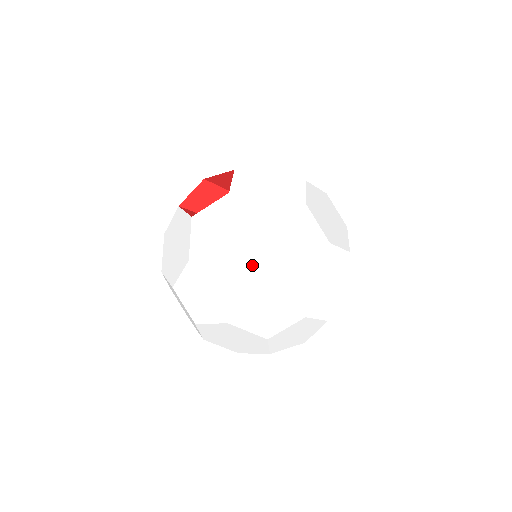
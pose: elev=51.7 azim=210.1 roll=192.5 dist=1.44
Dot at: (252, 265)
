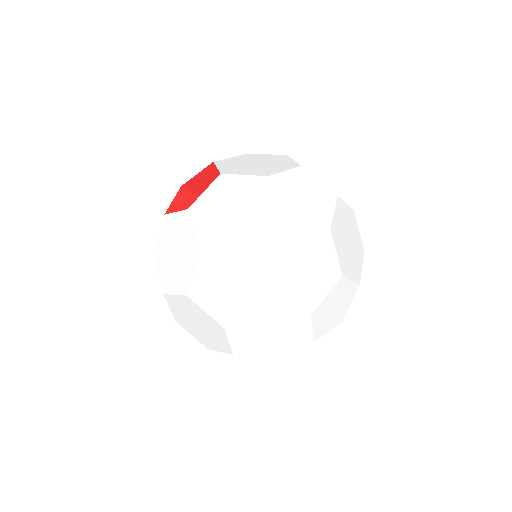
Dot at: (273, 229)
